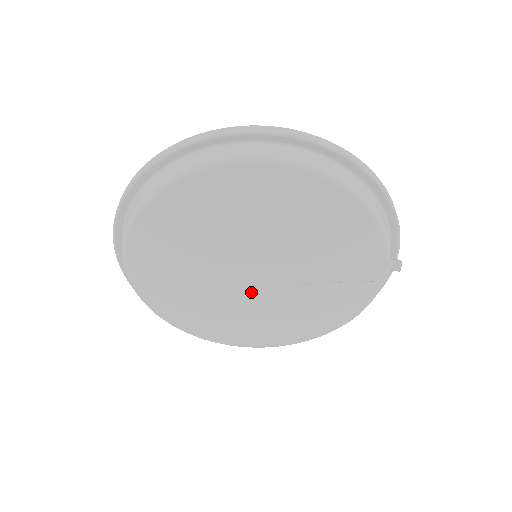
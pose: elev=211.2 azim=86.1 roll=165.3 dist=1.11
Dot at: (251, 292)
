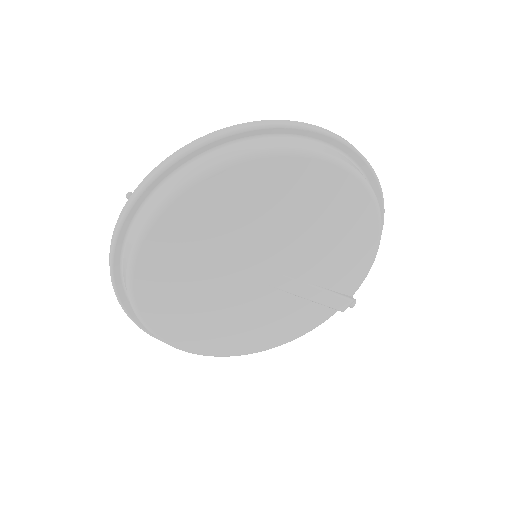
Dot at: (250, 289)
